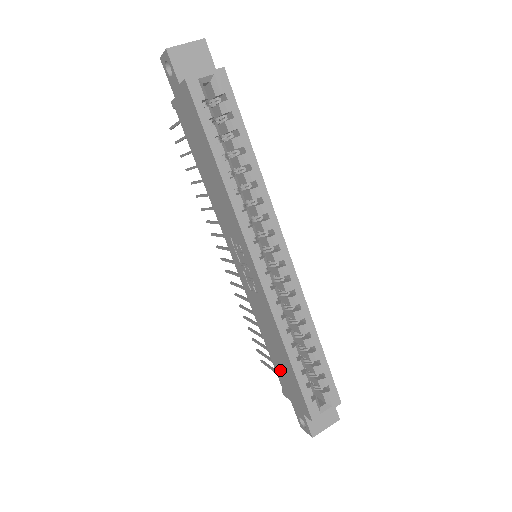
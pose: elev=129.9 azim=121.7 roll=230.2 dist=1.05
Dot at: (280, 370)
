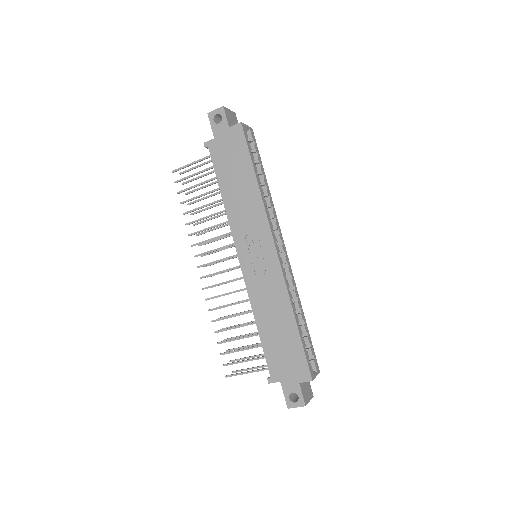
Dot at: (275, 350)
